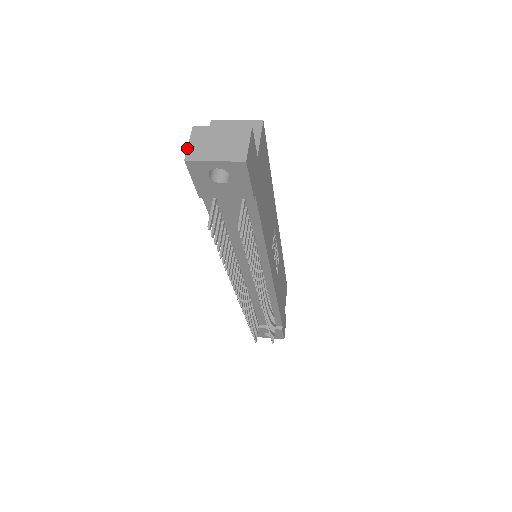
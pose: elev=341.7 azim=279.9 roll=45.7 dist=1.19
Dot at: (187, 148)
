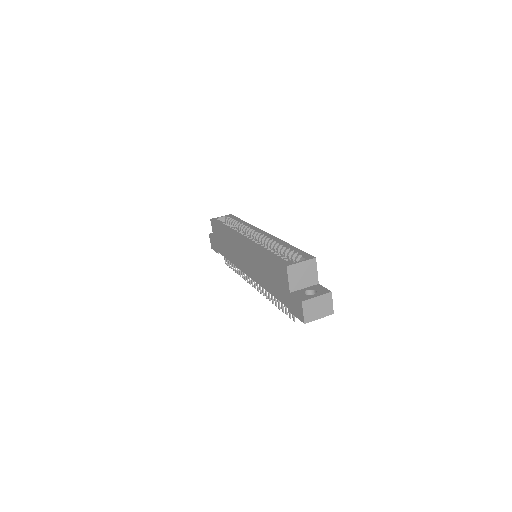
Dot at: (304, 316)
